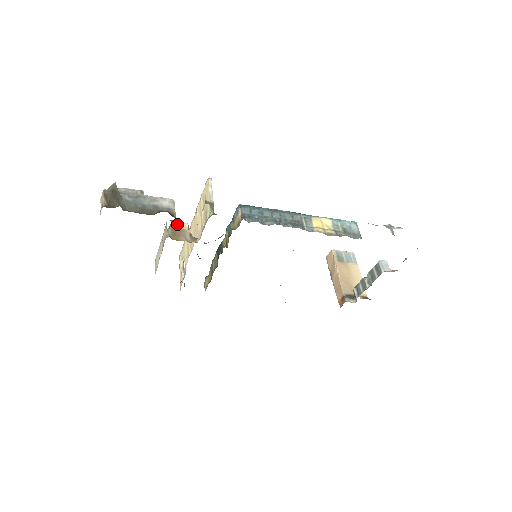
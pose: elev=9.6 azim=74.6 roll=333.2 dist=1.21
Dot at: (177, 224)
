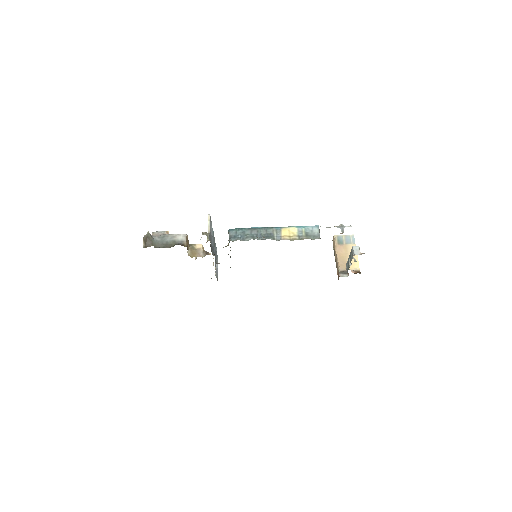
Dot at: (194, 246)
